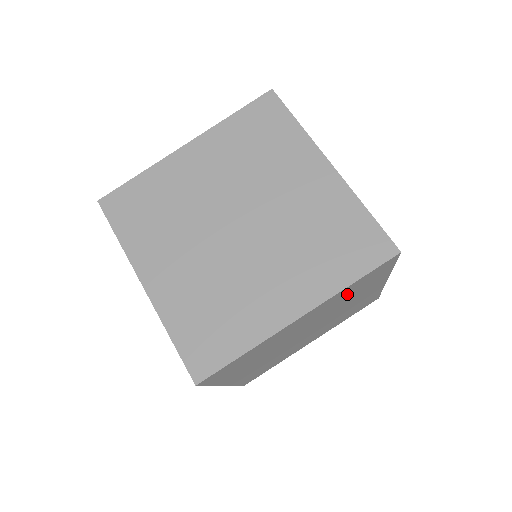
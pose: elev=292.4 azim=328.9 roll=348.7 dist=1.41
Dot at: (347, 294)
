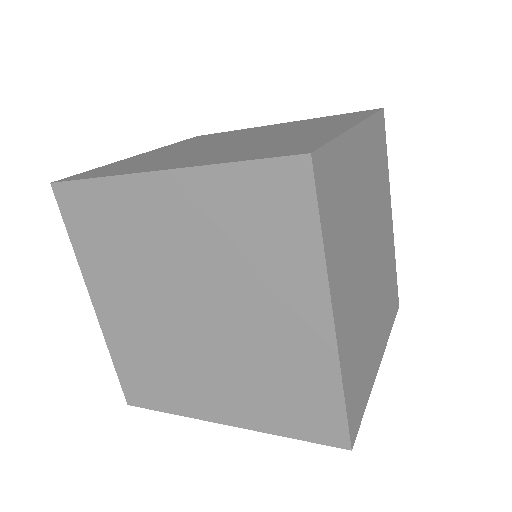
Dot at: occluded
